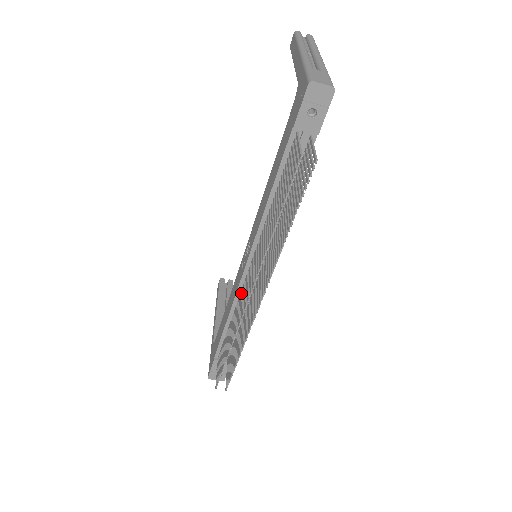
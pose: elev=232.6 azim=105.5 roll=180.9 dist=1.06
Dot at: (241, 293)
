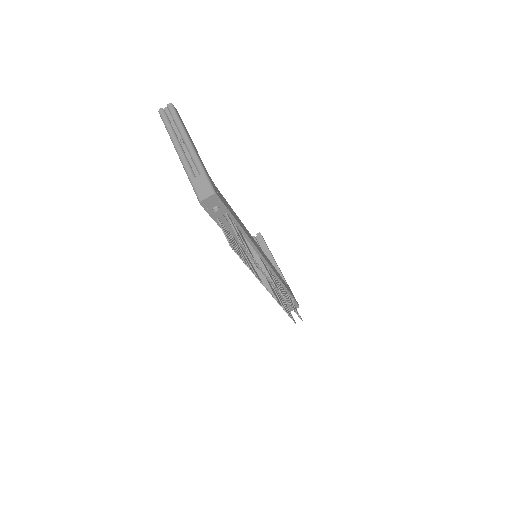
Dot at: occluded
